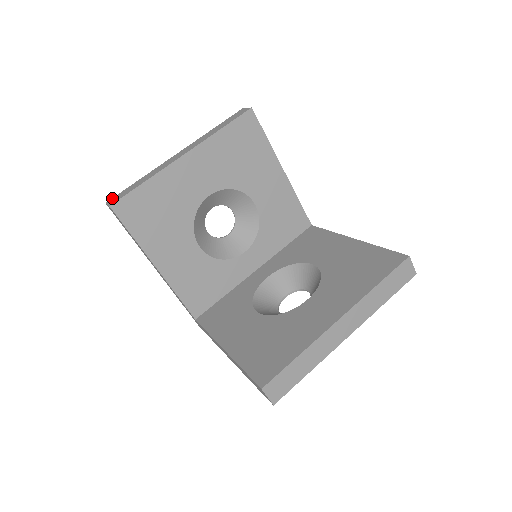
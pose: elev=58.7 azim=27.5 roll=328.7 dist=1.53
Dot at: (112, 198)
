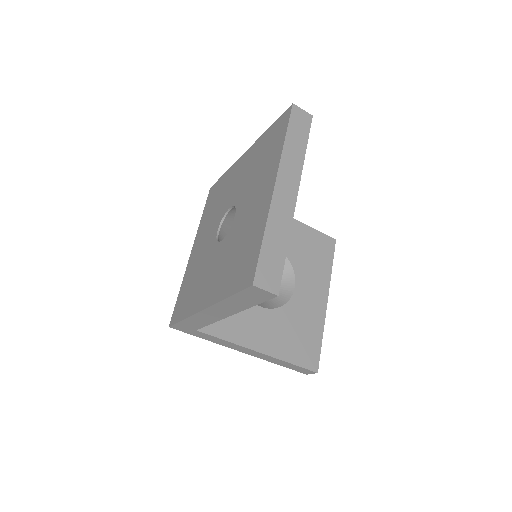
Dot at: (257, 276)
